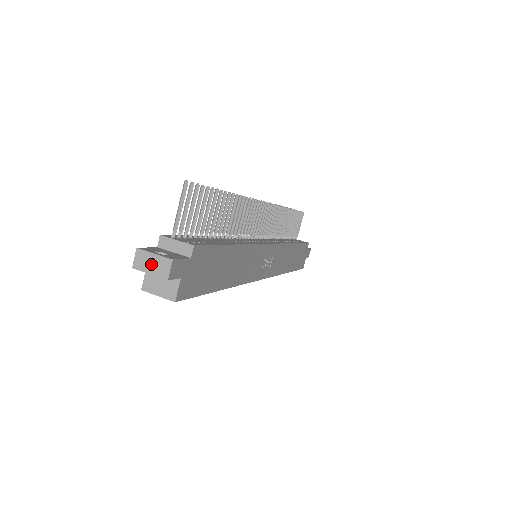
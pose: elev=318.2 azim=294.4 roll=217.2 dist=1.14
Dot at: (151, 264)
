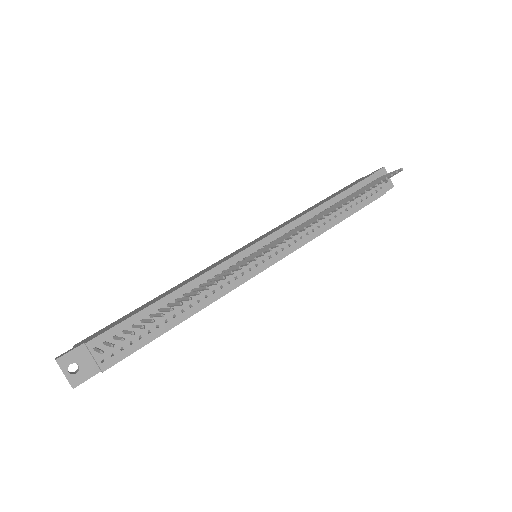
Dot at: (63, 373)
